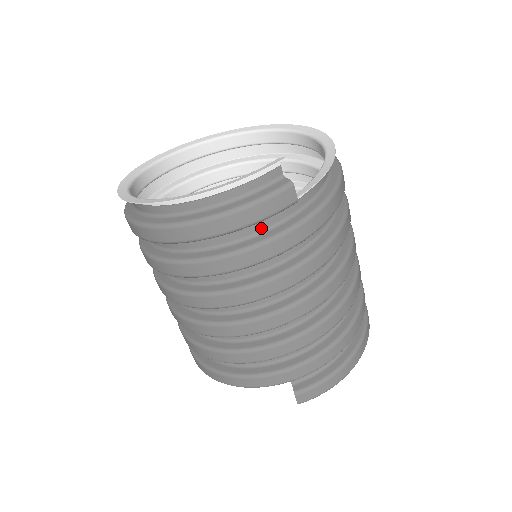
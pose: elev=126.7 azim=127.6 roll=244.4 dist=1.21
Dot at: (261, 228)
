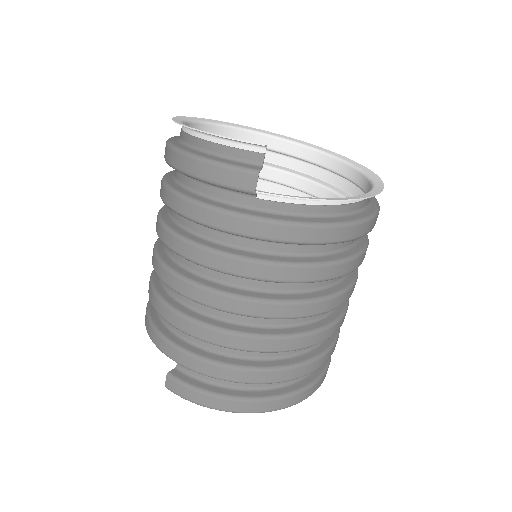
Dot at: (220, 196)
